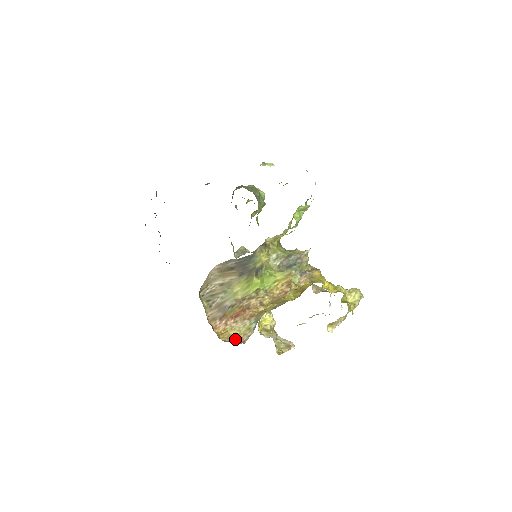
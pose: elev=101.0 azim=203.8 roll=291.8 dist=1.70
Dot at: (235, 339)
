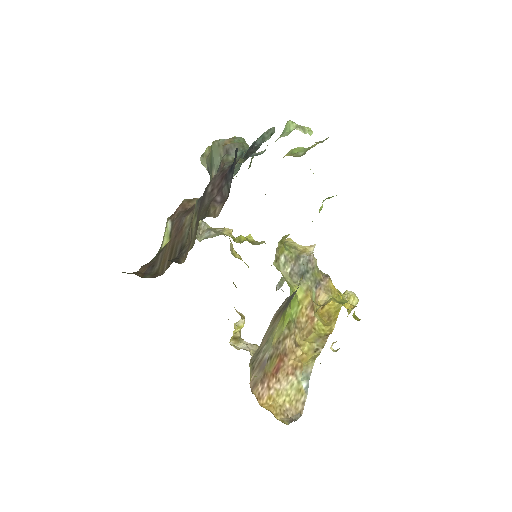
Dot at: (290, 412)
